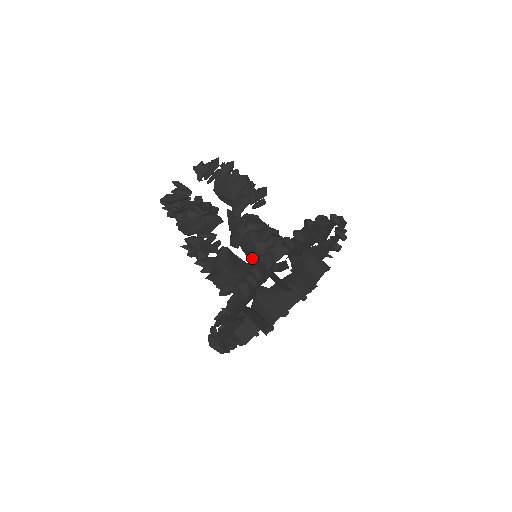
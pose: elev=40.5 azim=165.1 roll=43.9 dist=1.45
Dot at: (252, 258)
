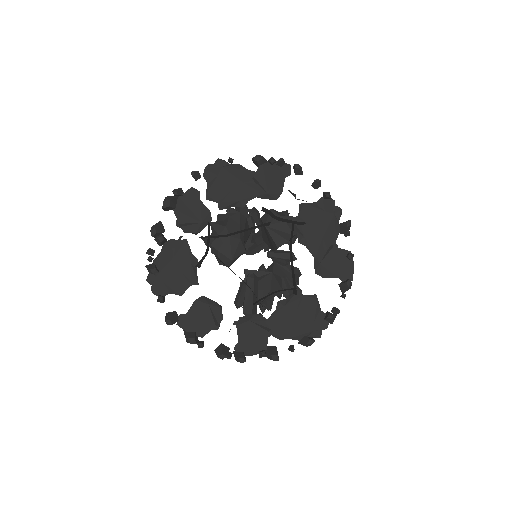
Dot at: occluded
